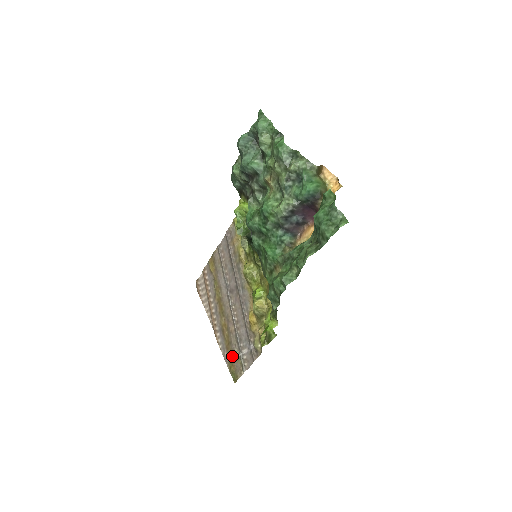
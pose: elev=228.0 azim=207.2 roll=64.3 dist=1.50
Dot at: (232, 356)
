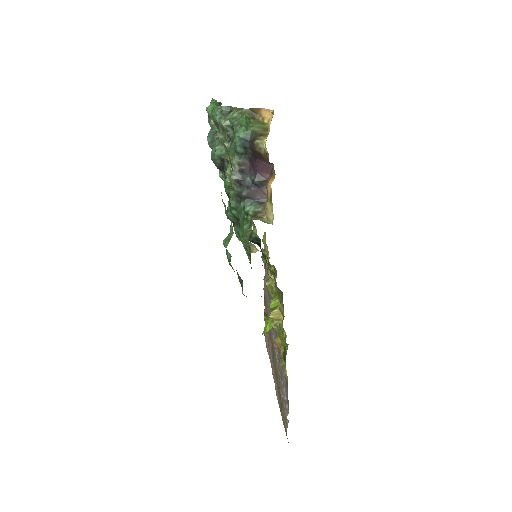
Dot at: occluded
